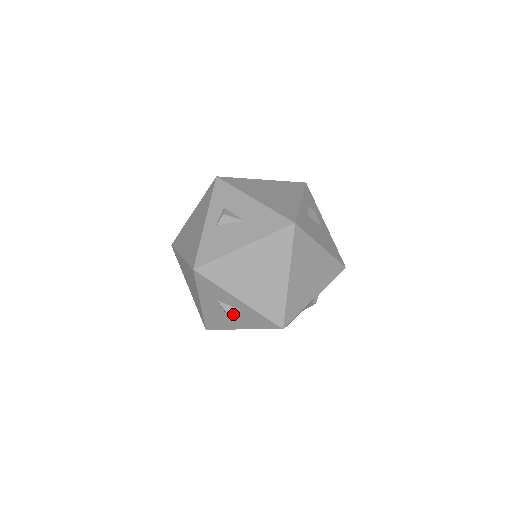
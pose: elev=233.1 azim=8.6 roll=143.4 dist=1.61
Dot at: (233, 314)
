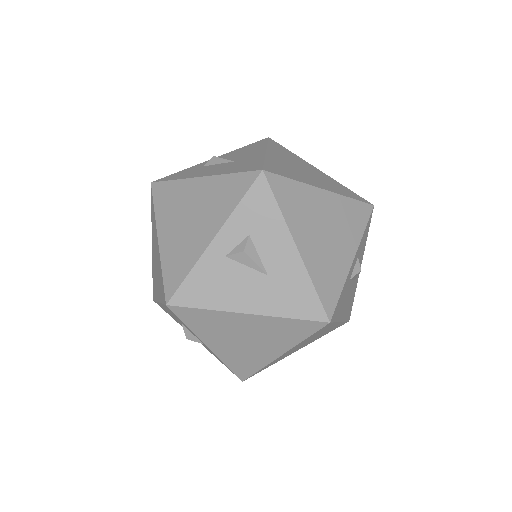
Dot at: occluded
